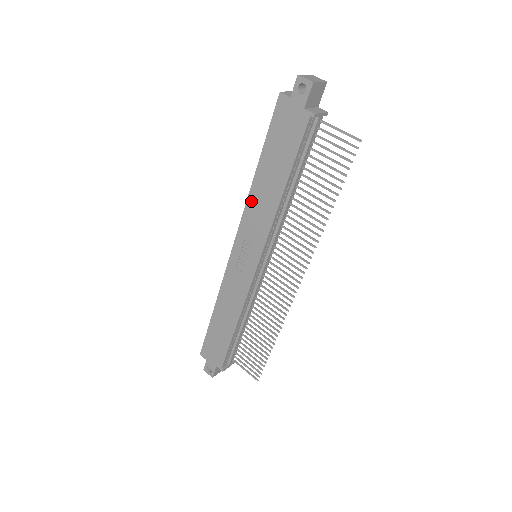
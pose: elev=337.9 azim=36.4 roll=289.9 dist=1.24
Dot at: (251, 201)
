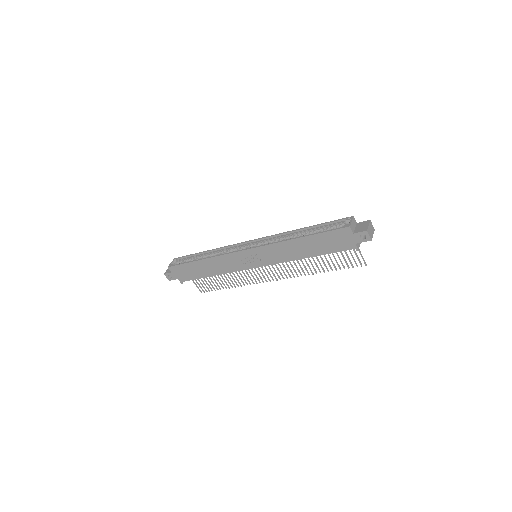
Dot at: (282, 245)
